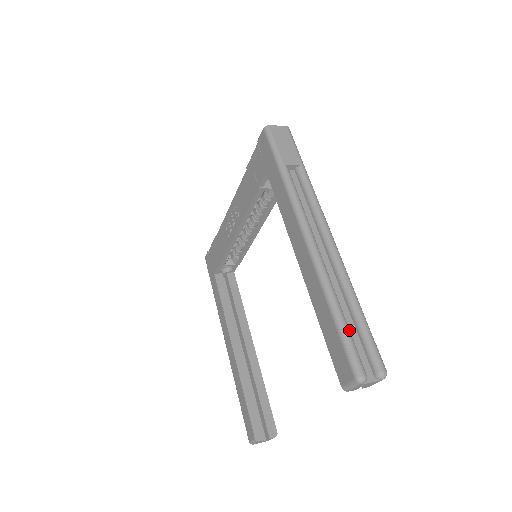
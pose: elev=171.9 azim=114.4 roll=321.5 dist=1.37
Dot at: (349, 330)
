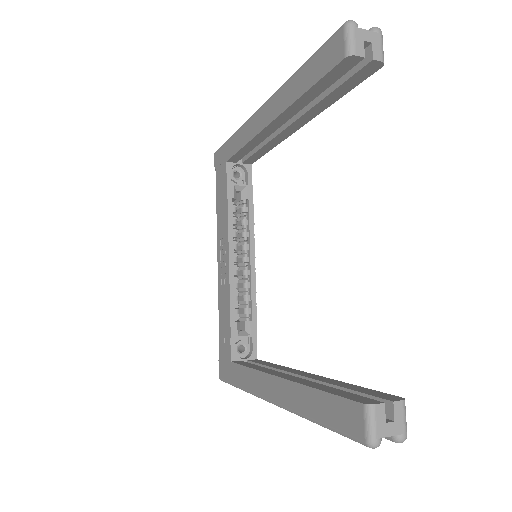
Dot at: occluded
